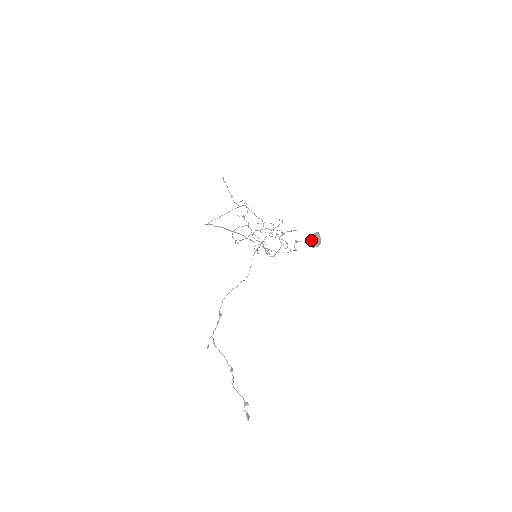
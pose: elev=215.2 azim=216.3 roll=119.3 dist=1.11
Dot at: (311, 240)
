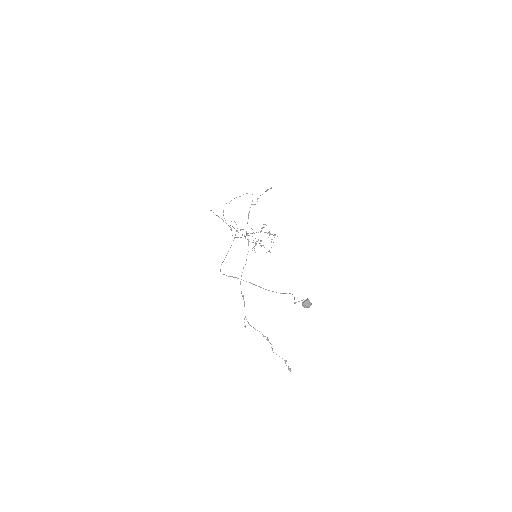
Dot at: (305, 306)
